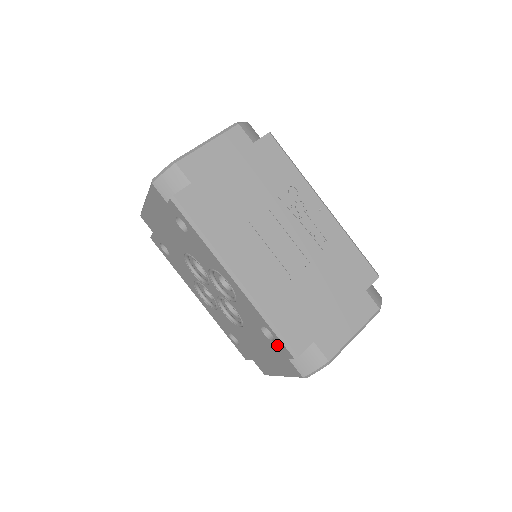
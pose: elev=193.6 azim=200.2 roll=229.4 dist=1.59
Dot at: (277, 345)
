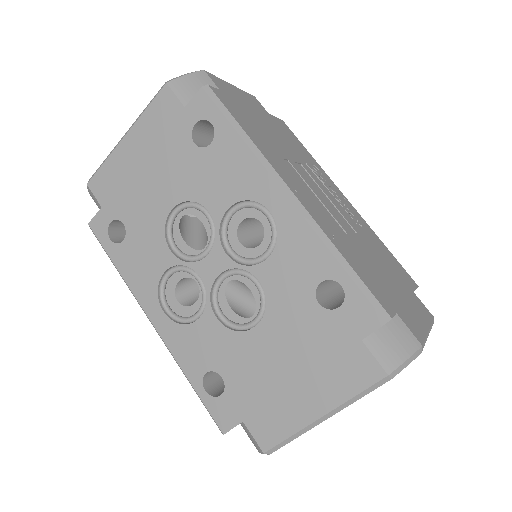
Dot at: (347, 313)
